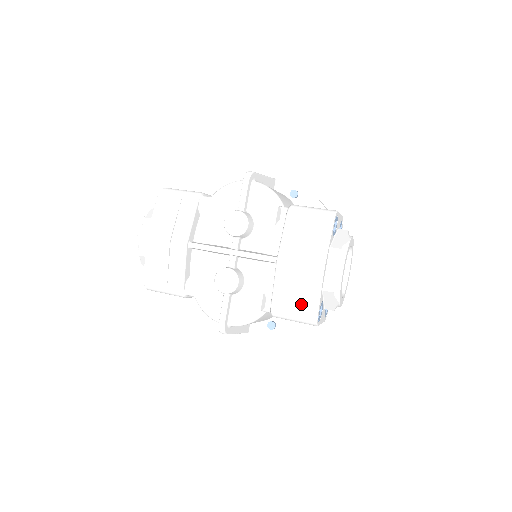
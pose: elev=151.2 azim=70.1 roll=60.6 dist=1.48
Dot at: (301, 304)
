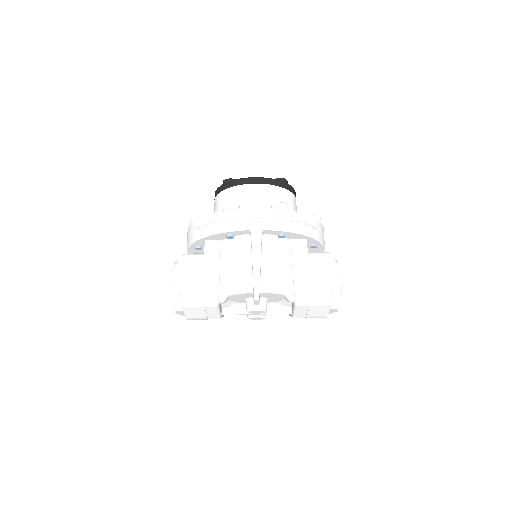
Dot at: occluded
